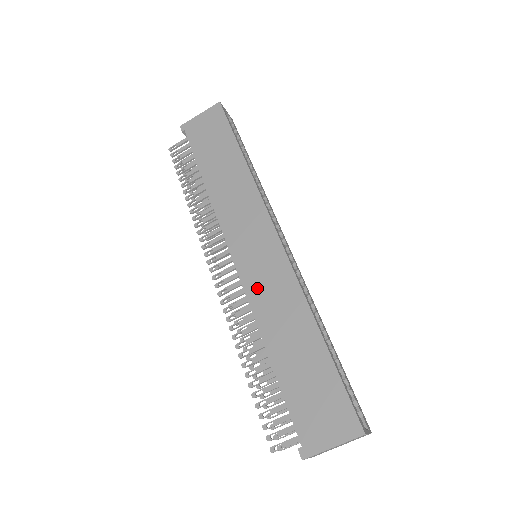
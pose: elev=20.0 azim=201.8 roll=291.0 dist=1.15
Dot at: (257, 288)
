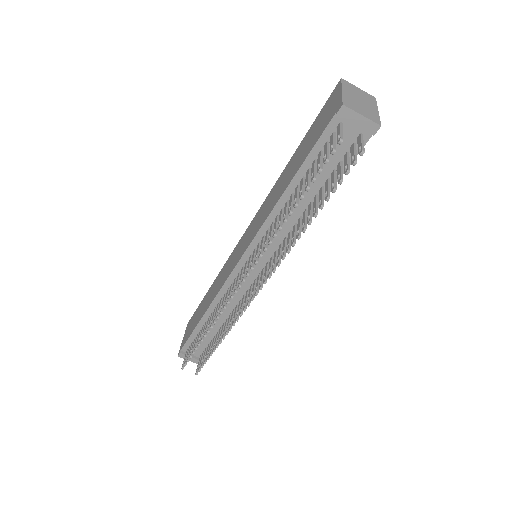
Dot at: (257, 228)
